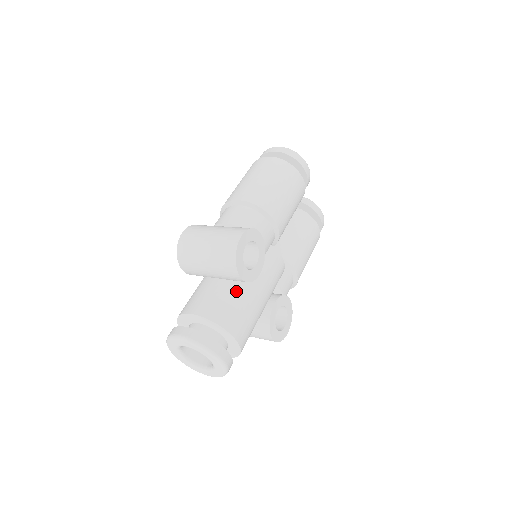
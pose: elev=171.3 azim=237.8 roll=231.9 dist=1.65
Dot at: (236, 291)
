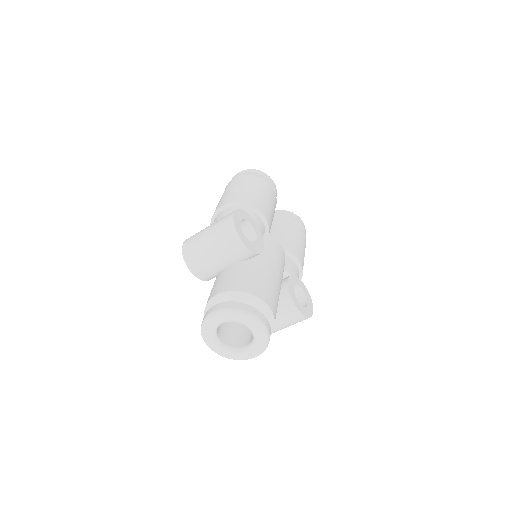
Dot at: (248, 267)
